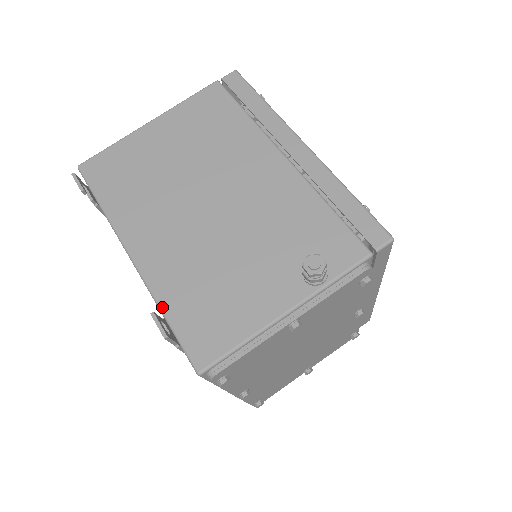
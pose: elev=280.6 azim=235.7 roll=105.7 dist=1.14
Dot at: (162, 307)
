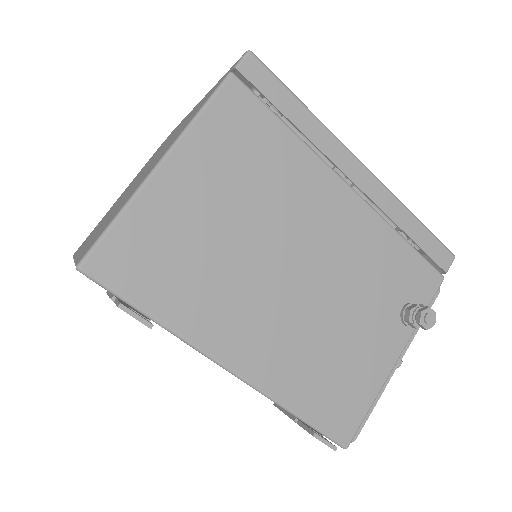
Dot at: (291, 408)
